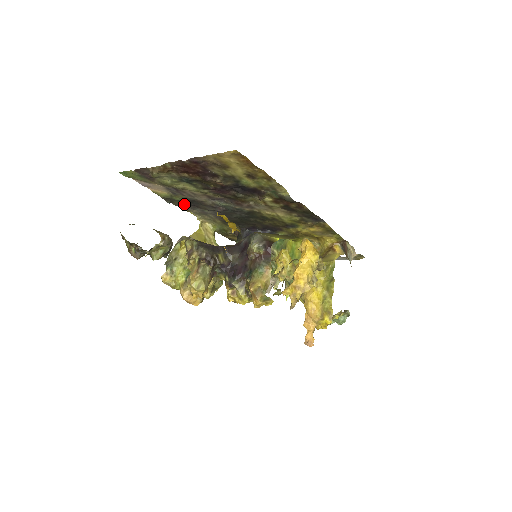
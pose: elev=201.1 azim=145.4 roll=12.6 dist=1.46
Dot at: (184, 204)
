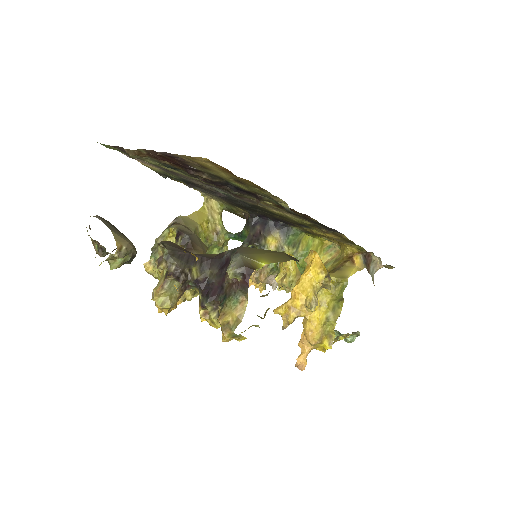
Dot at: (182, 181)
